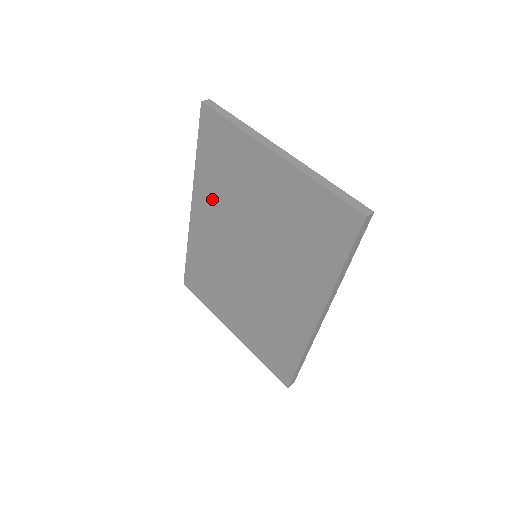
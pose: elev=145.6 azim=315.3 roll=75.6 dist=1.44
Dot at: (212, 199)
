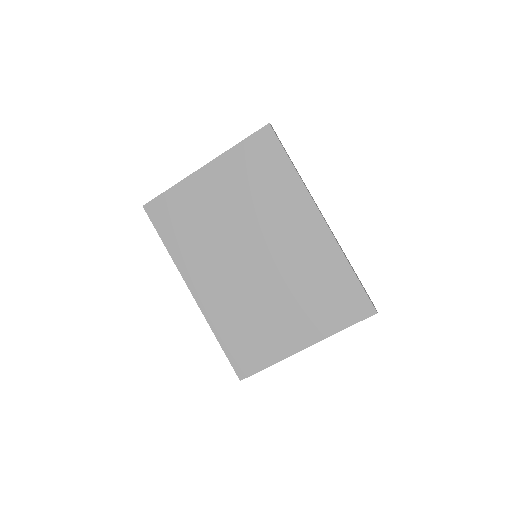
Dot at: (197, 257)
